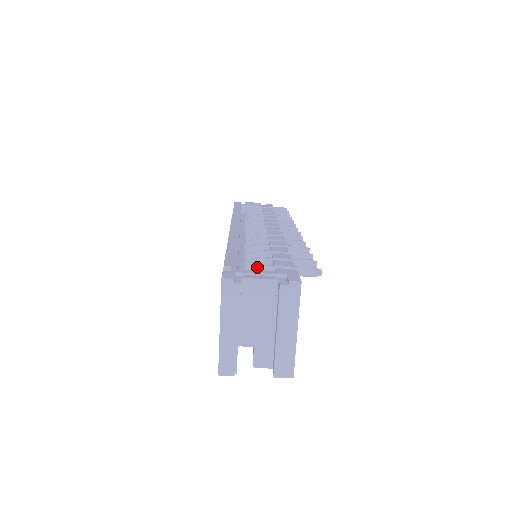
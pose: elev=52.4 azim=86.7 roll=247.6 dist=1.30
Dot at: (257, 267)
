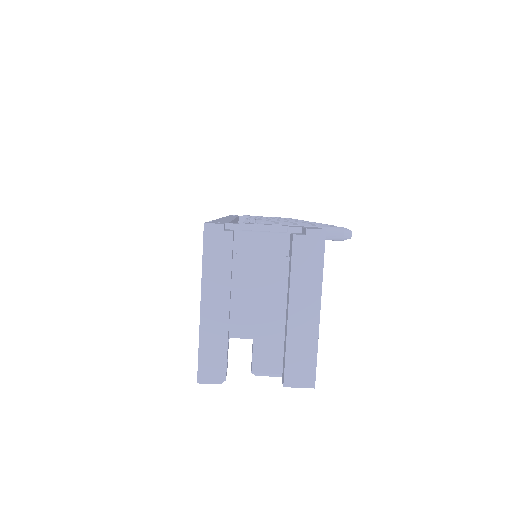
Dot at: occluded
